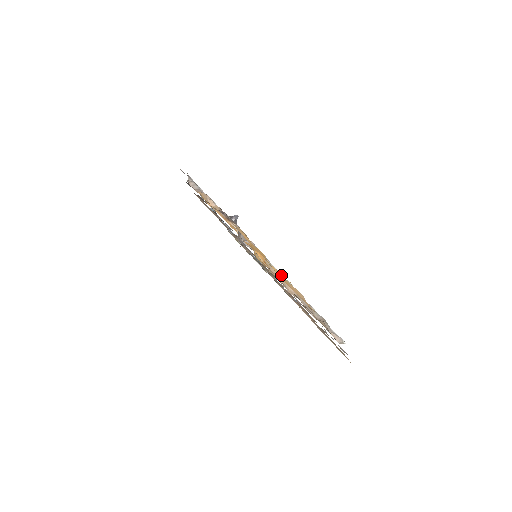
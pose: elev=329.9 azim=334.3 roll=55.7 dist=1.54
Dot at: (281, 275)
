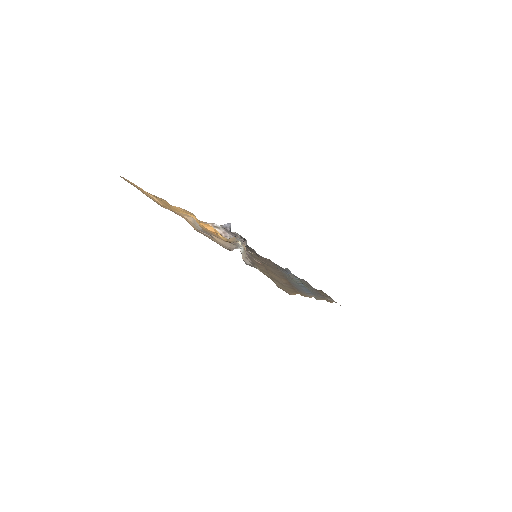
Dot at: occluded
